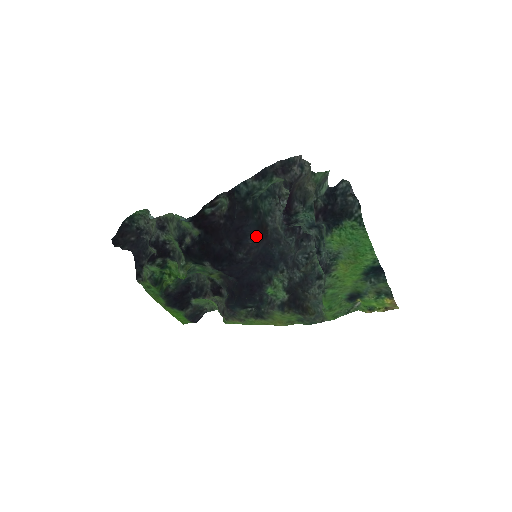
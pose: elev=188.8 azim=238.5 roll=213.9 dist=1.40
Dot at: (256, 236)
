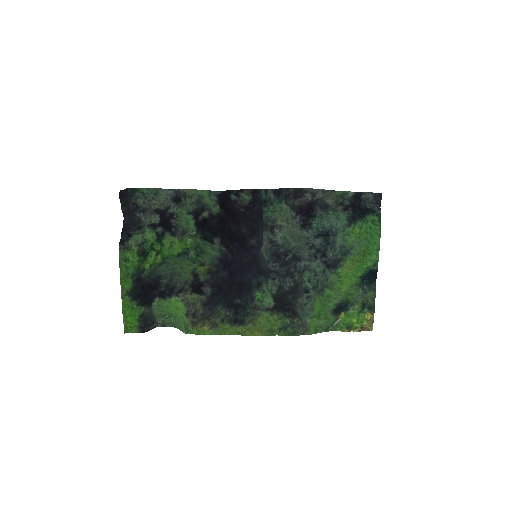
Dot at: occluded
